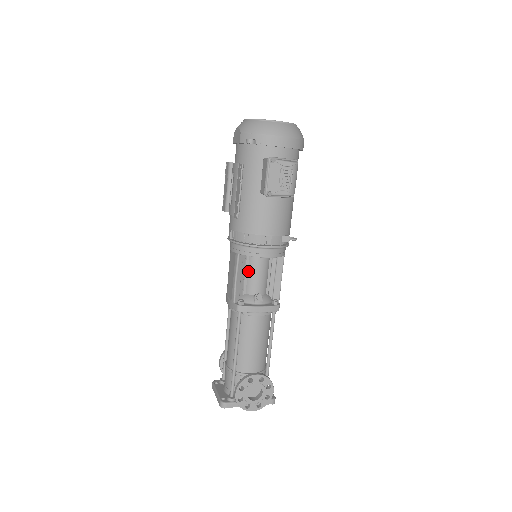
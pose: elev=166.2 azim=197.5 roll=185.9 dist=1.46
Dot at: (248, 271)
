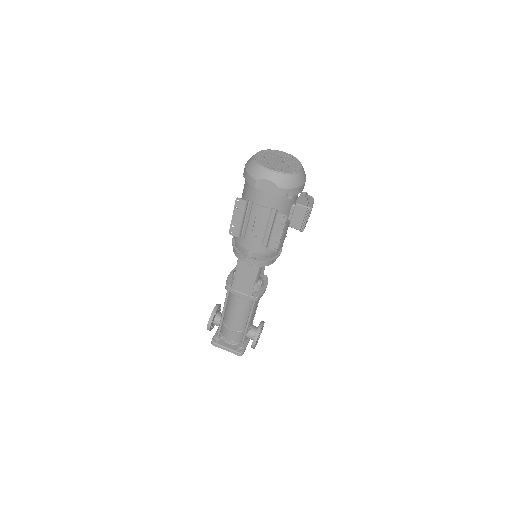
Dot at: occluded
